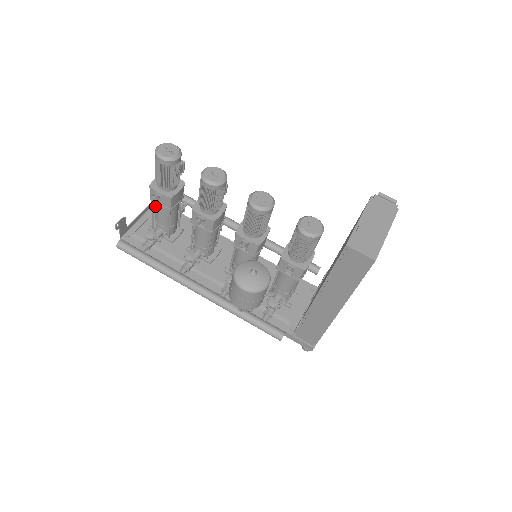
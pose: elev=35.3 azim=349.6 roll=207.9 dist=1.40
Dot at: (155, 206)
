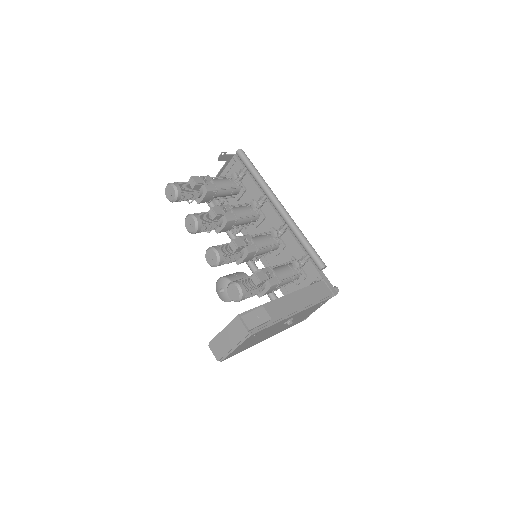
Dot at: occluded
